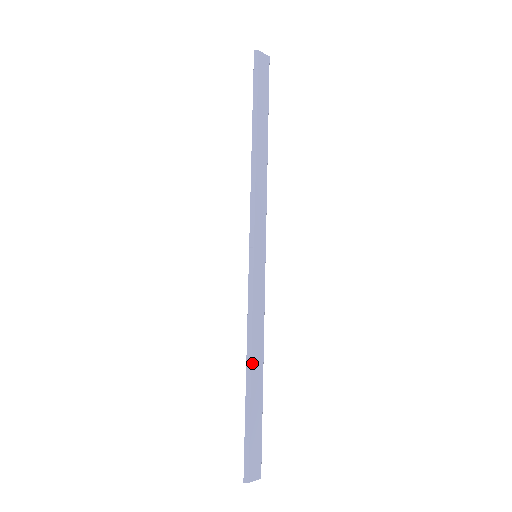
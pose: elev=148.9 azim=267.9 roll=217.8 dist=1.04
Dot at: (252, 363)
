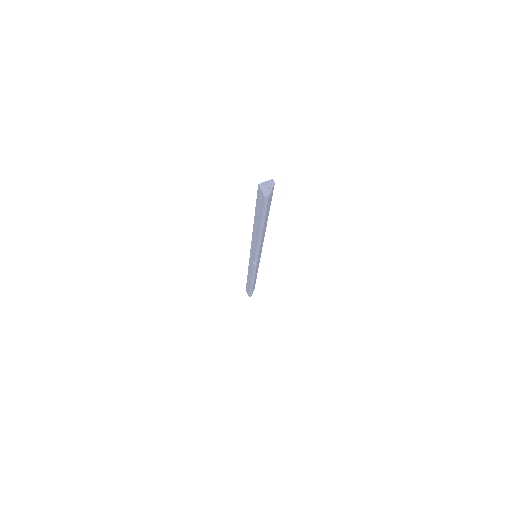
Dot at: occluded
